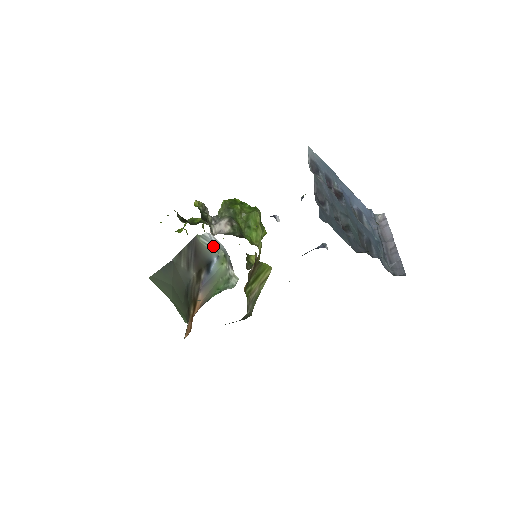
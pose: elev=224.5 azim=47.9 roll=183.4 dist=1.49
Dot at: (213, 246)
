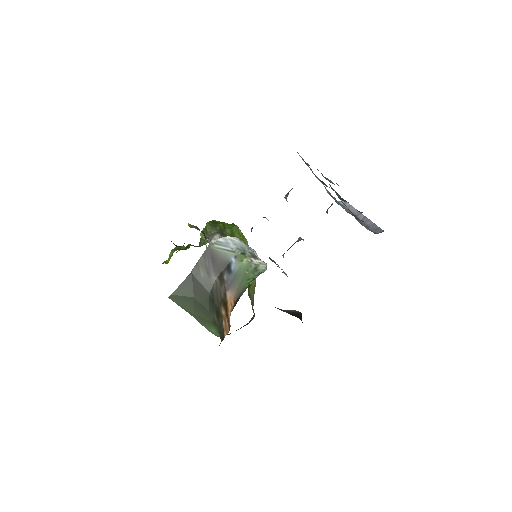
Dot at: (229, 248)
